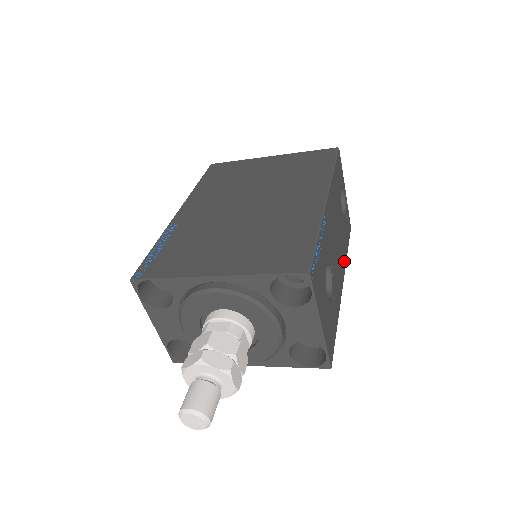
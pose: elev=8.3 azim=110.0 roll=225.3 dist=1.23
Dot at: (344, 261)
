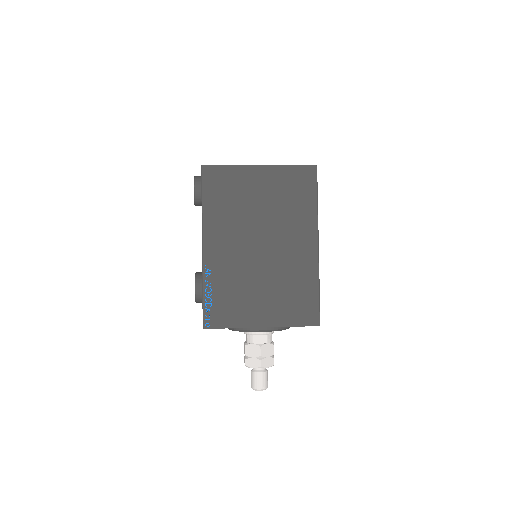
Dot at: occluded
